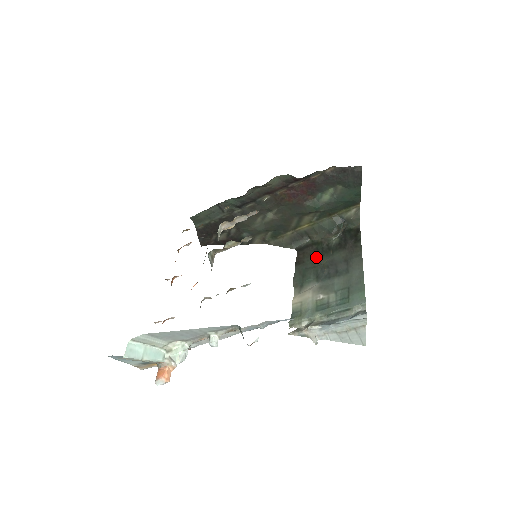
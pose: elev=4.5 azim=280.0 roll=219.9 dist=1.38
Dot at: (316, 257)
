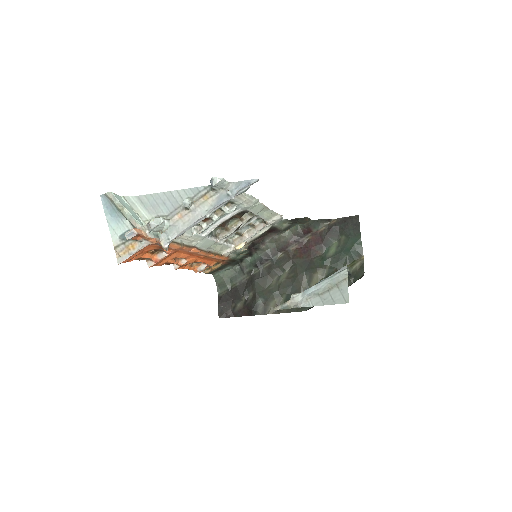
Dot at: occluded
